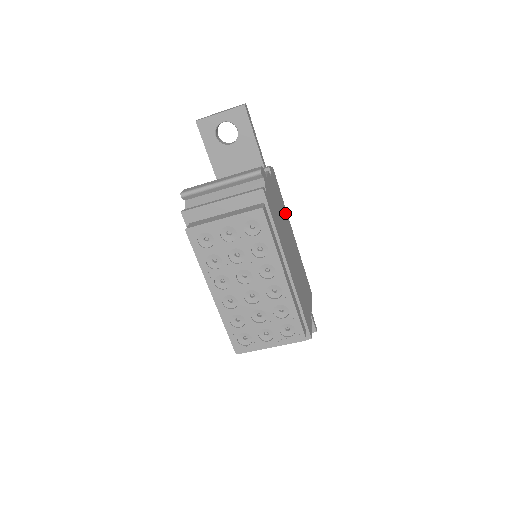
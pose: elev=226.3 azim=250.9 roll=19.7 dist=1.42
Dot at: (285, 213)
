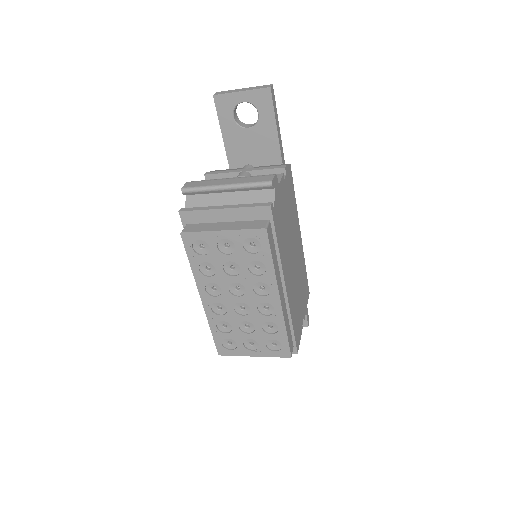
Dot at: (295, 215)
